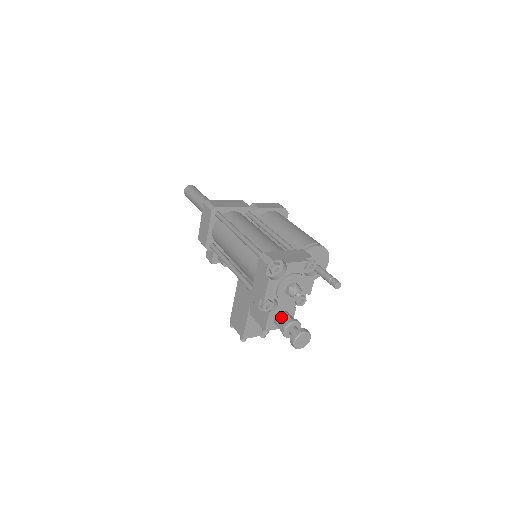
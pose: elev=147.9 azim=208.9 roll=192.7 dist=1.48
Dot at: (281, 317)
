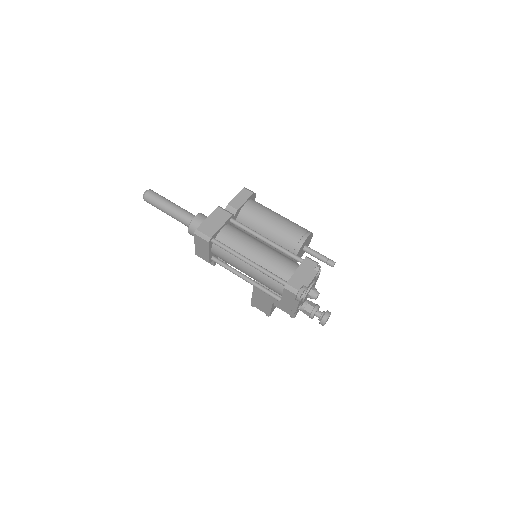
Dot at: (305, 308)
